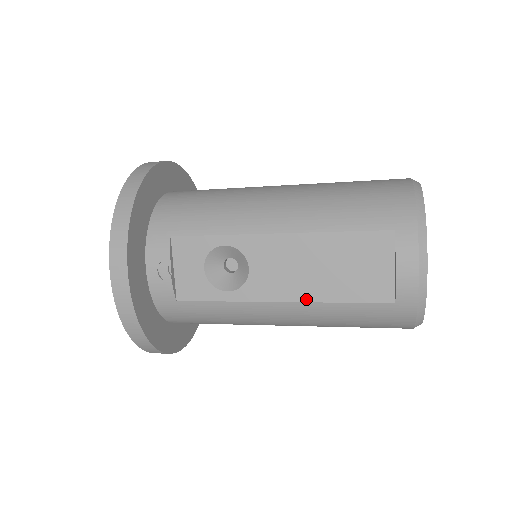
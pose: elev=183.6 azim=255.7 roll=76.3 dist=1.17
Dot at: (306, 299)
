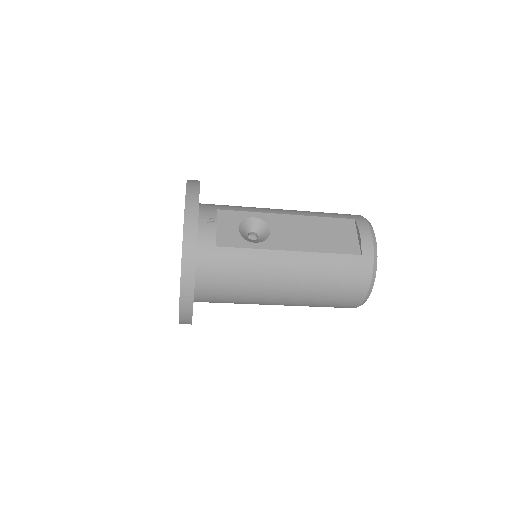
Dot at: (308, 250)
